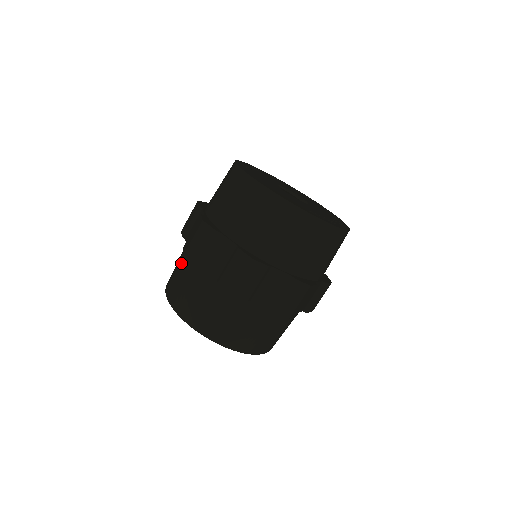
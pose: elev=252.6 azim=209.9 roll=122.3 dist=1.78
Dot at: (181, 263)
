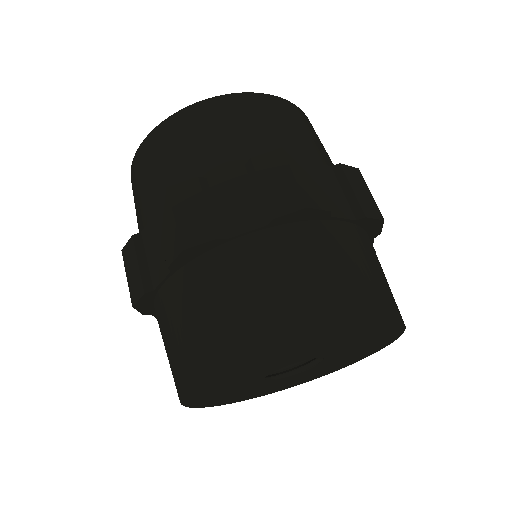
Dot at: (183, 304)
